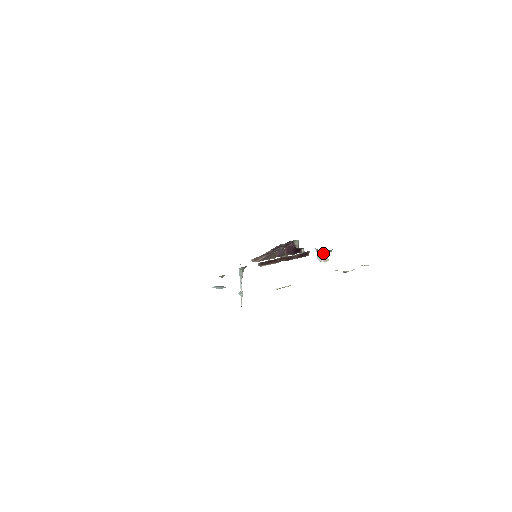
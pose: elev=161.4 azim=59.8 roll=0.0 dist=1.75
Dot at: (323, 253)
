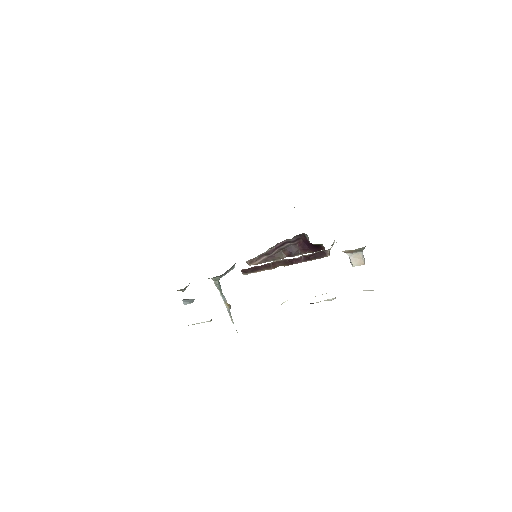
Dot at: (347, 253)
